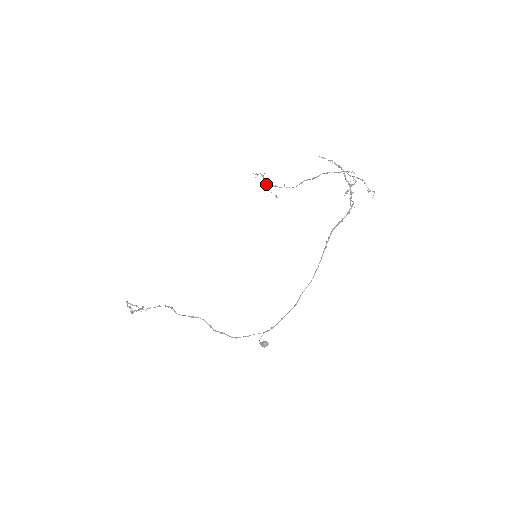
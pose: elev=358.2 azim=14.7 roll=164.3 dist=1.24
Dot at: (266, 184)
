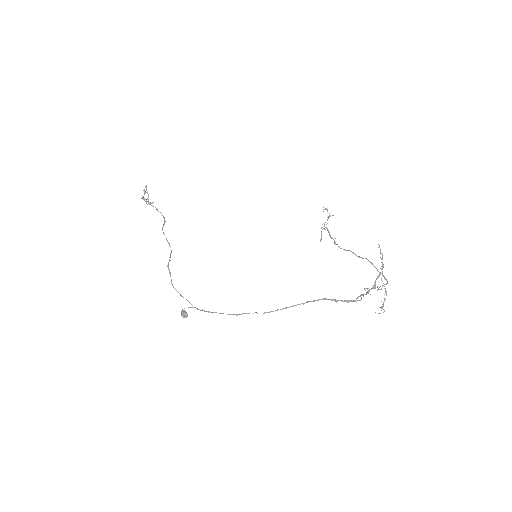
Dot at: occluded
